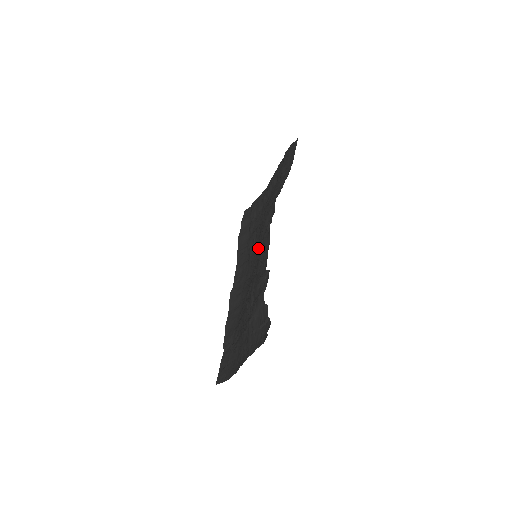
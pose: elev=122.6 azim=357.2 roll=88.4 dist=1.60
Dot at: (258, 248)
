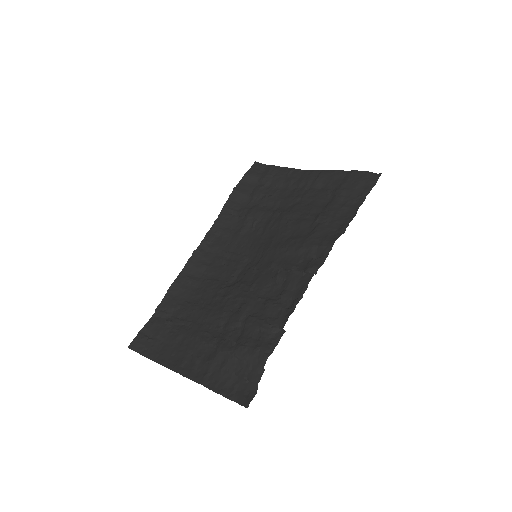
Dot at: (267, 256)
